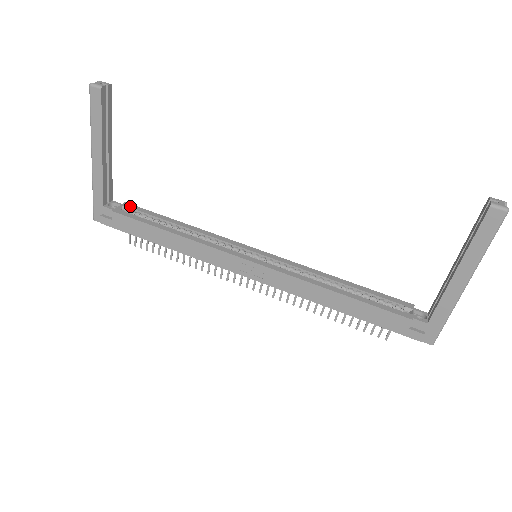
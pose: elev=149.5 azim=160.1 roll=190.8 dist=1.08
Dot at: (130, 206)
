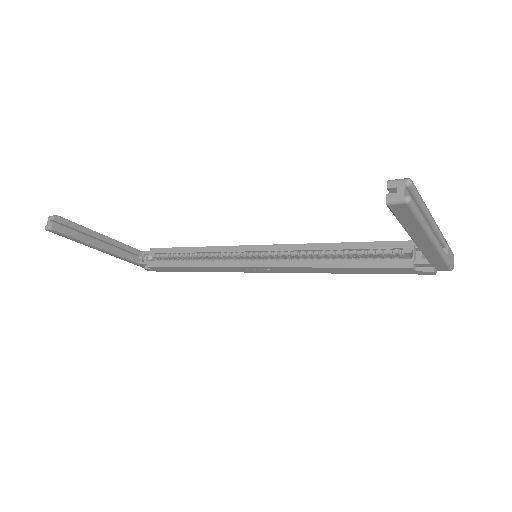
Dot at: (155, 251)
